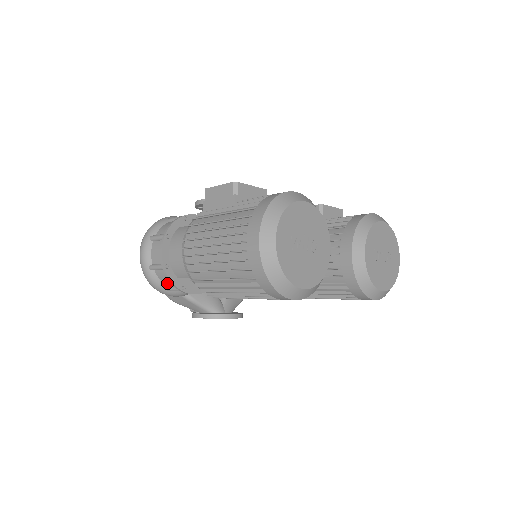
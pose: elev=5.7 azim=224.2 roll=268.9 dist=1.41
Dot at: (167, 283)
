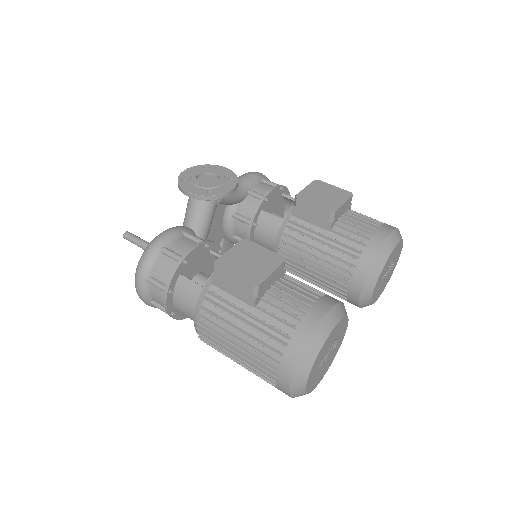
Dot at: occluded
